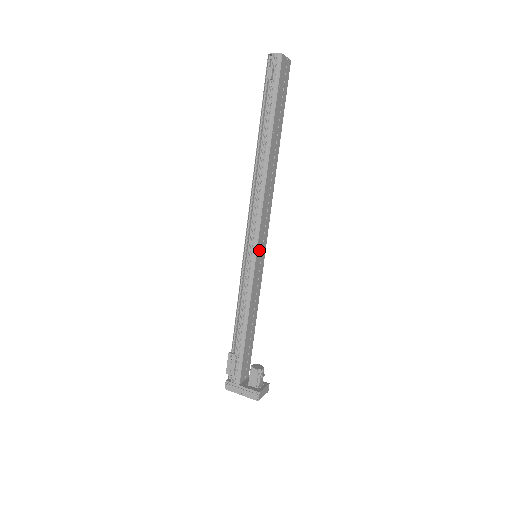
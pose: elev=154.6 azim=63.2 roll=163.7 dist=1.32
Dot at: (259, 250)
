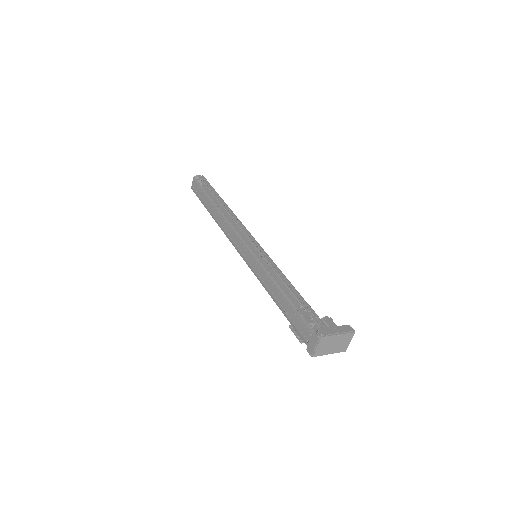
Dot at: occluded
